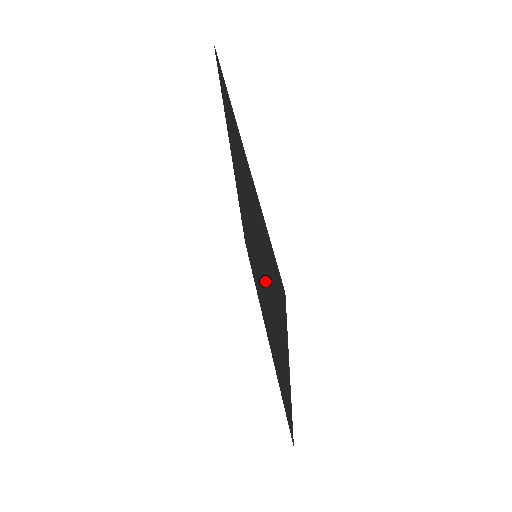
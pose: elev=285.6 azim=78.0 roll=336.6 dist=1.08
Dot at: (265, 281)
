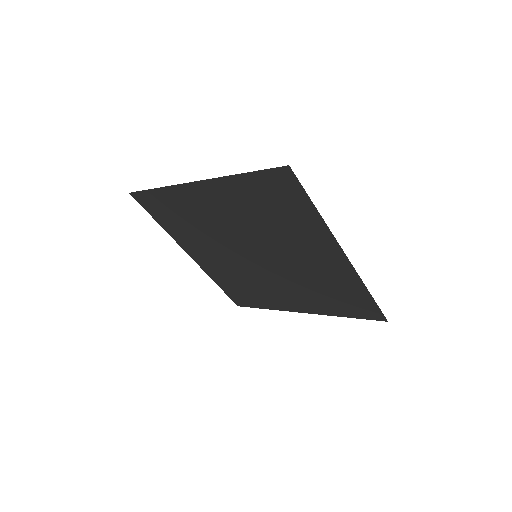
Dot at: (275, 237)
